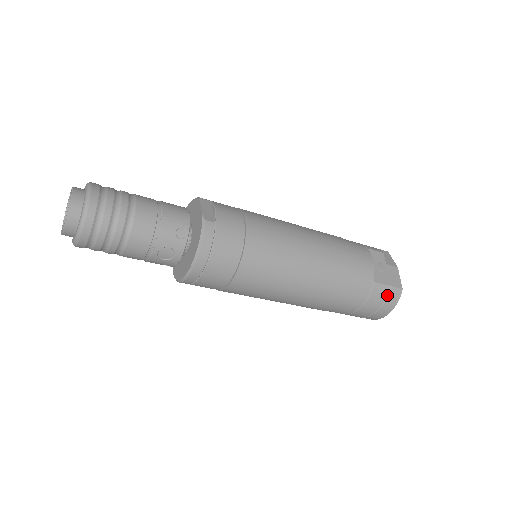
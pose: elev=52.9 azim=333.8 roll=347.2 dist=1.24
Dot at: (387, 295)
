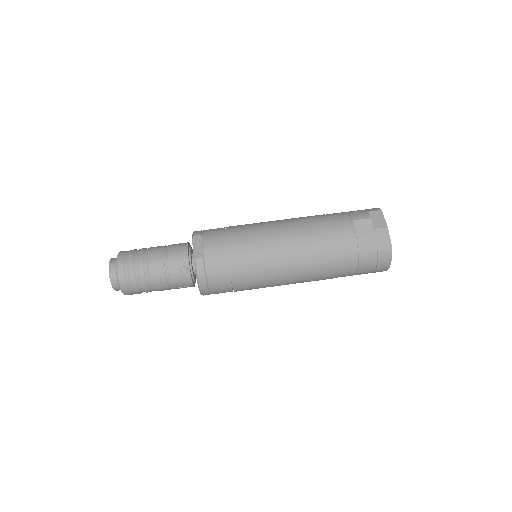
Dot at: (377, 258)
